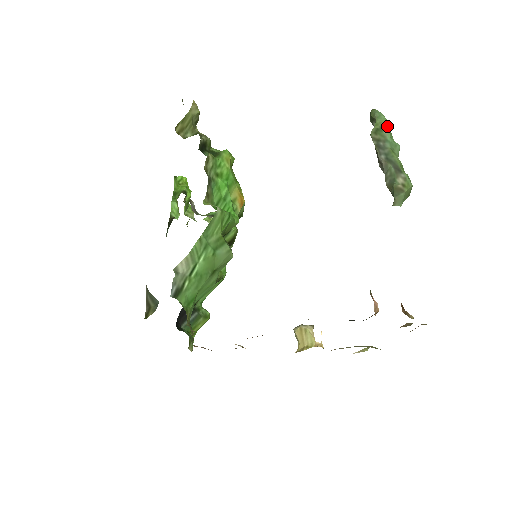
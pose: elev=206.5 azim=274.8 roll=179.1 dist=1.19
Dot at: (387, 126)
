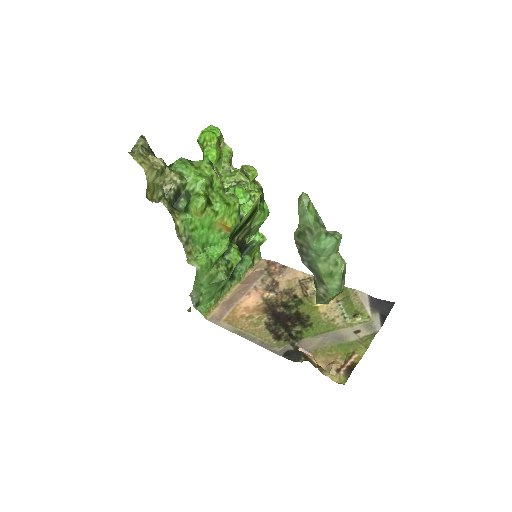
Dot at: (310, 231)
